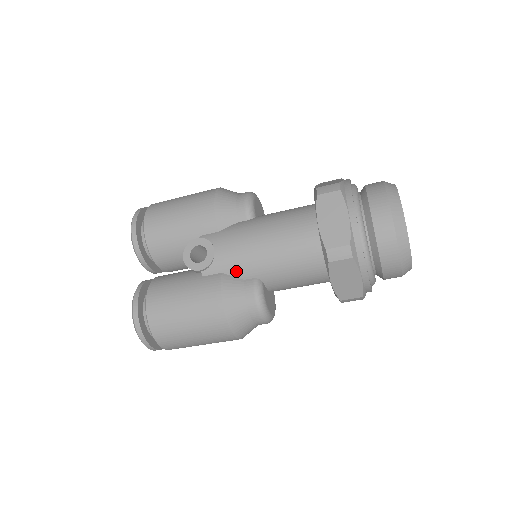
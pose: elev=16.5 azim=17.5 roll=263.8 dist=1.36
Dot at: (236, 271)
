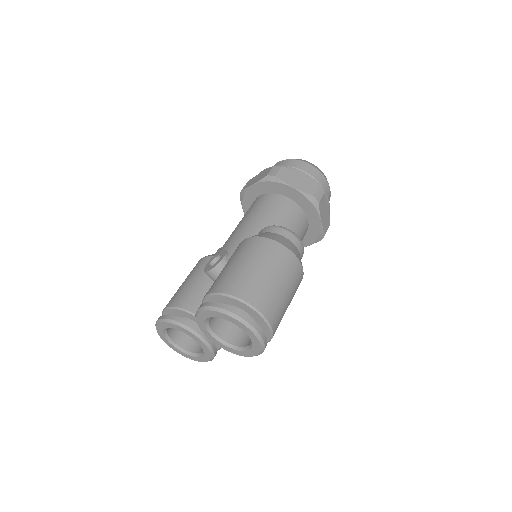
Dot at: occluded
